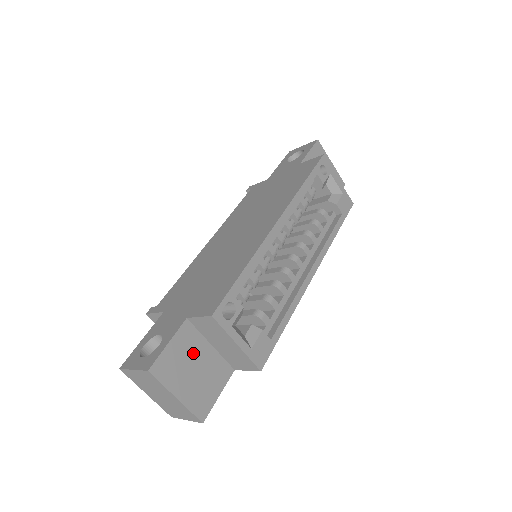
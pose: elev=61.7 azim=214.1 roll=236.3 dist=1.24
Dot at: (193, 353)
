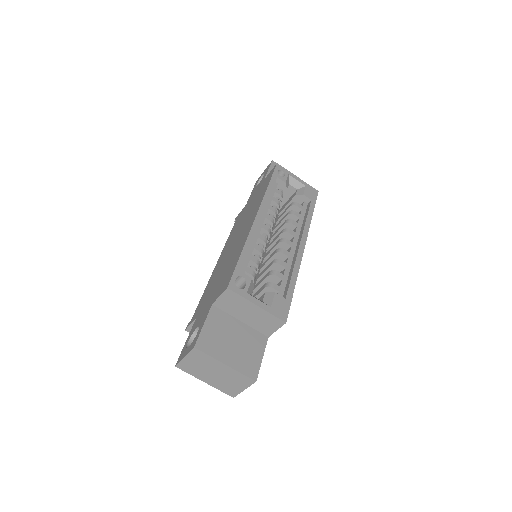
Dot at: (227, 329)
